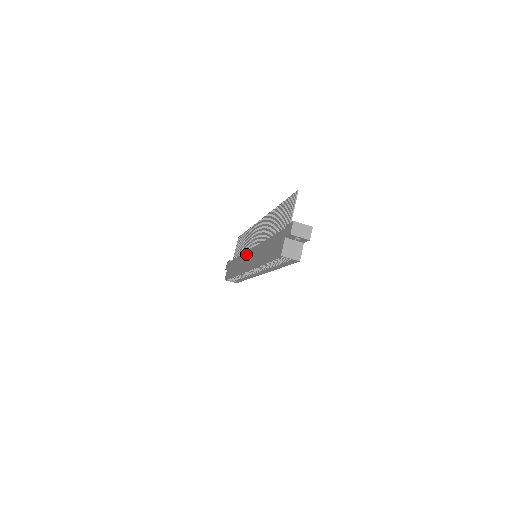
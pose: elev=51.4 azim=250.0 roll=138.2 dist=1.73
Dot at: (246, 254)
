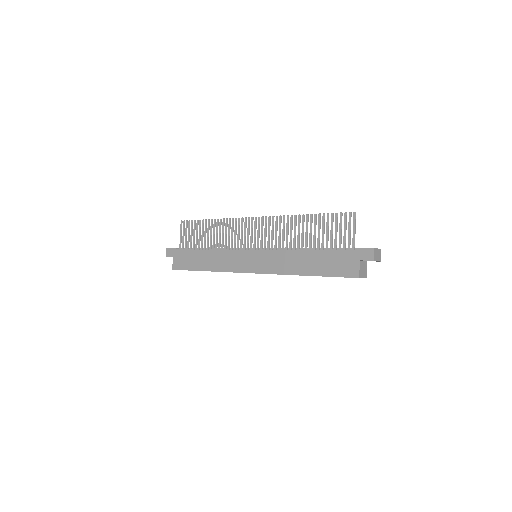
Dot at: (239, 253)
